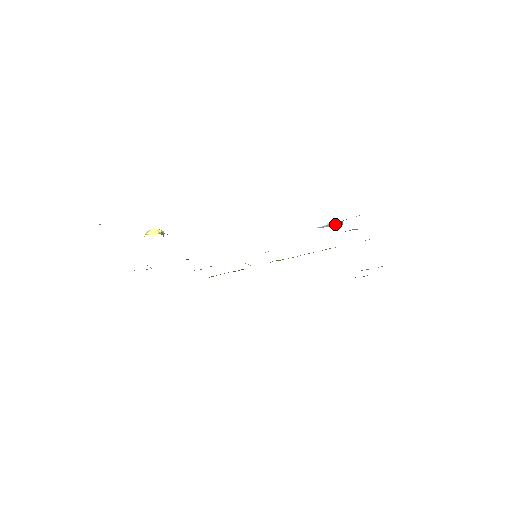
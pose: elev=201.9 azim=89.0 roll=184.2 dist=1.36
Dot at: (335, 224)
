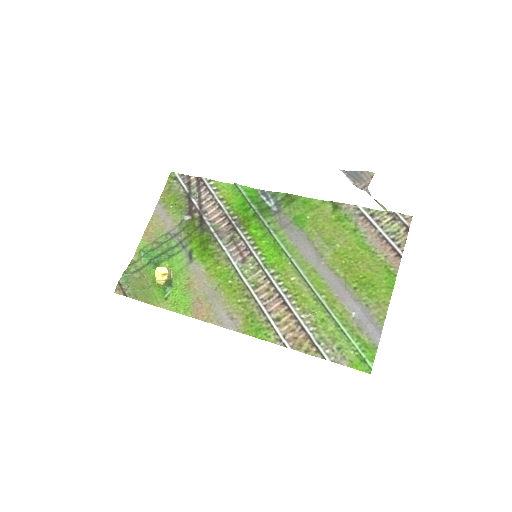
Dot at: (361, 177)
